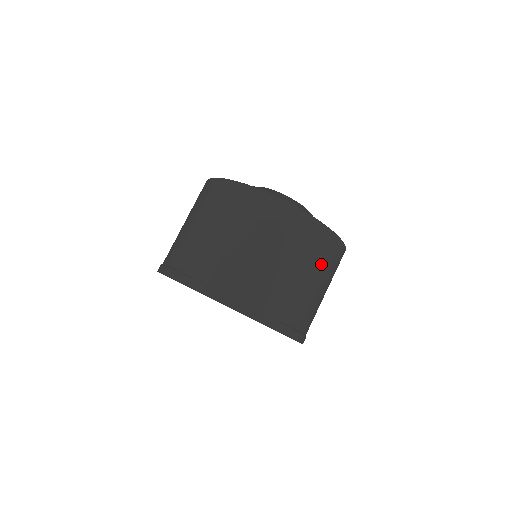
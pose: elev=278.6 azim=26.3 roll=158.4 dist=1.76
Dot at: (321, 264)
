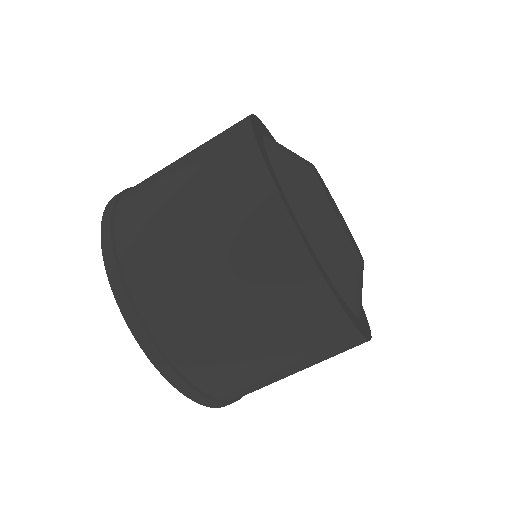
Dot at: (309, 355)
